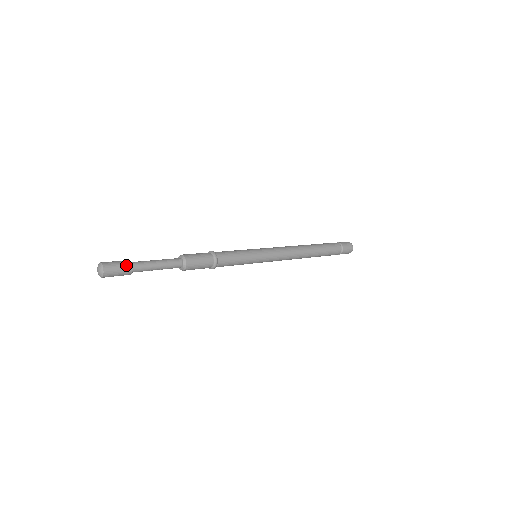
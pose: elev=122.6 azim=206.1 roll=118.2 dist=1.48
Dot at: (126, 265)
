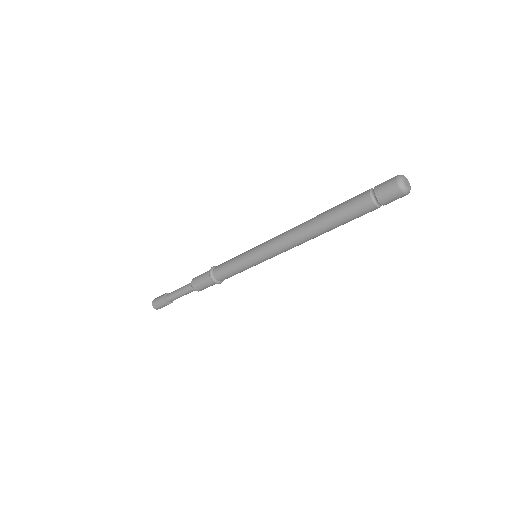
Dot at: (165, 304)
